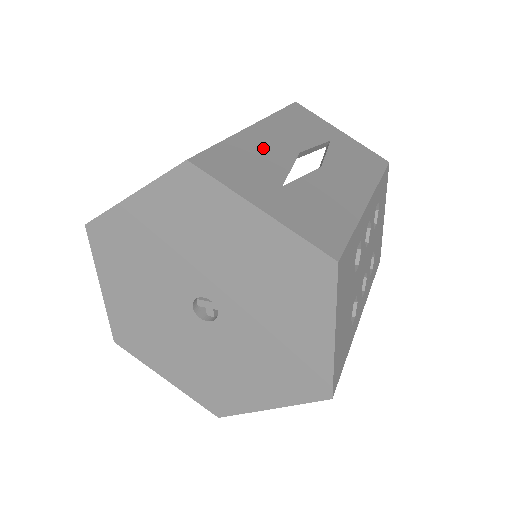
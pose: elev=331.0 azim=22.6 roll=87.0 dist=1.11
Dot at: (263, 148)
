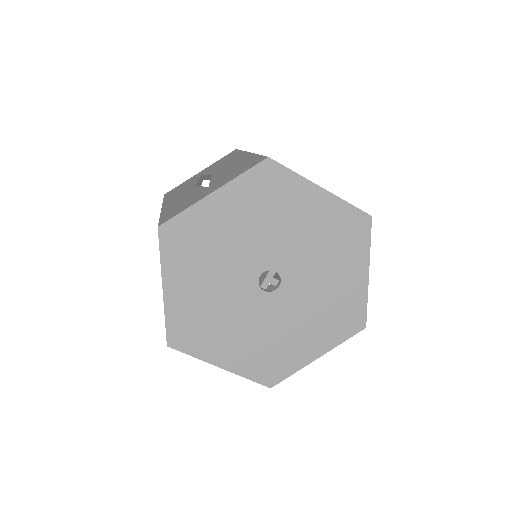
Dot at: (179, 200)
